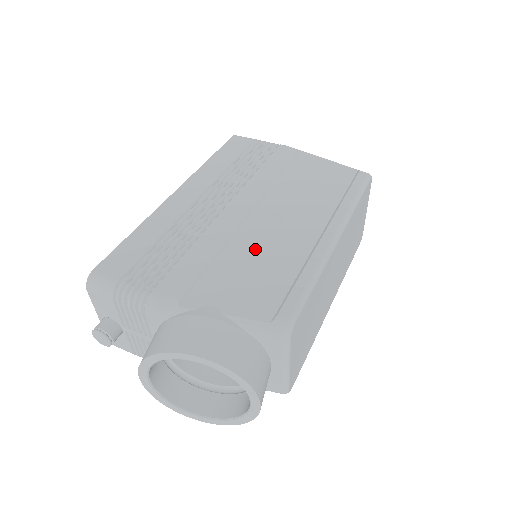
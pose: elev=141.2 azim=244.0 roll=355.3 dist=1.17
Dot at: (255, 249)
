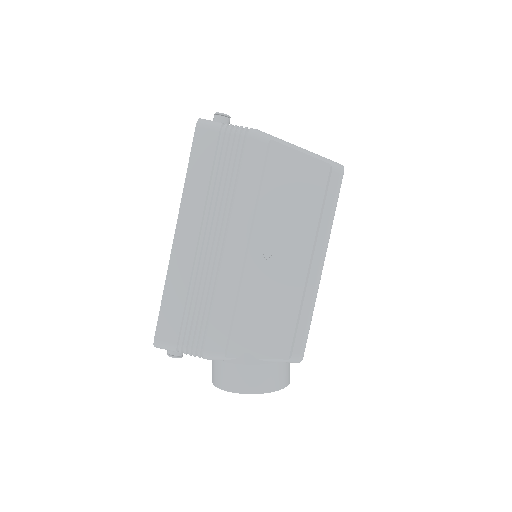
Dot at: (262, 293)
